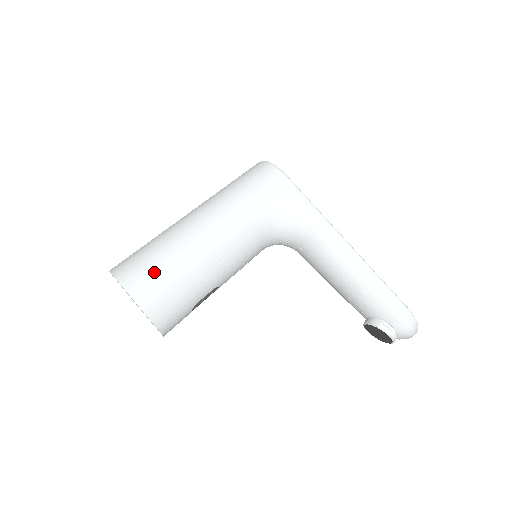
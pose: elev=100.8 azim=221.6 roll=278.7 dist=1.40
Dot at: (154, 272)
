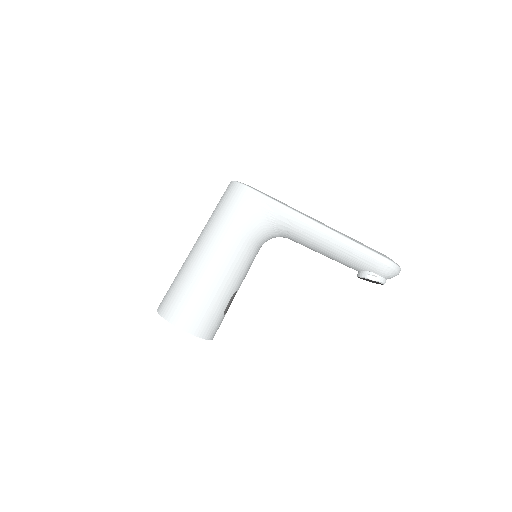
Dot at: (184, 303)
